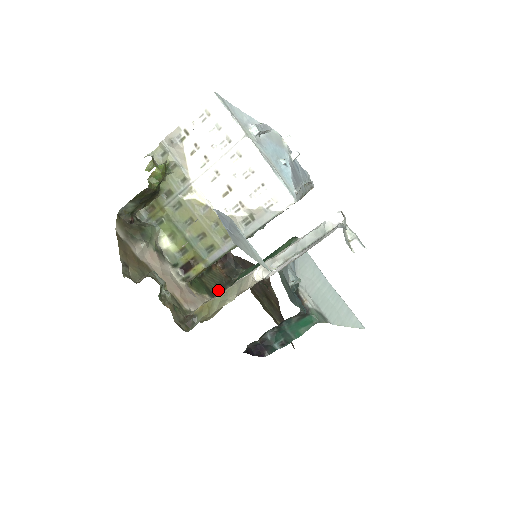
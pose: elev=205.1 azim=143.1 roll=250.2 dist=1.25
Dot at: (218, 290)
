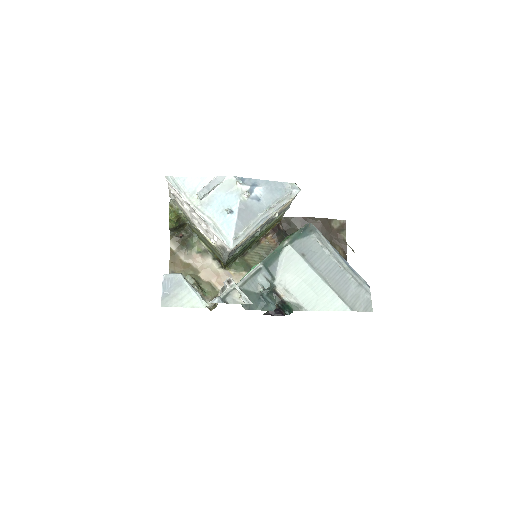
Dot at: occluded
